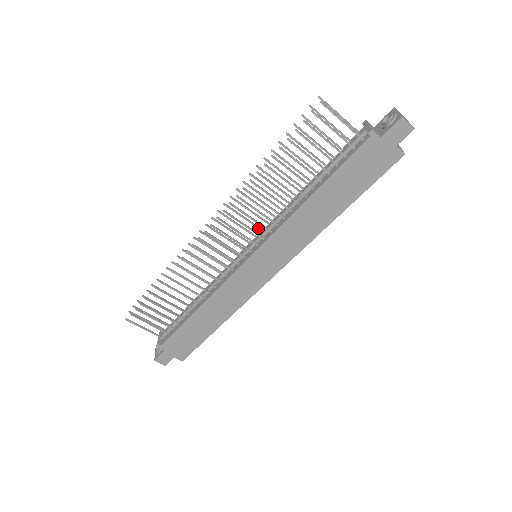
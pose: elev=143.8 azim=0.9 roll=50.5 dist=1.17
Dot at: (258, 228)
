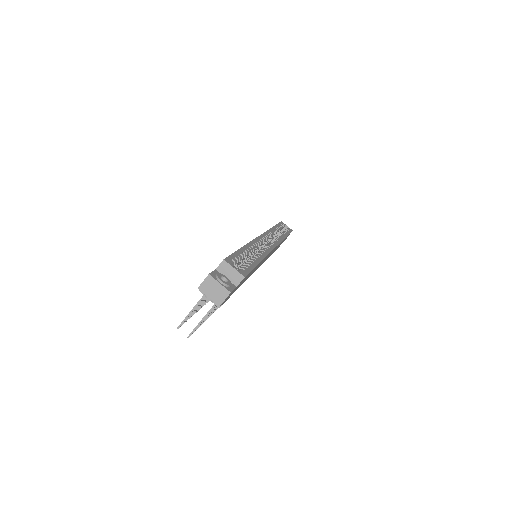
Dot at: occluded
